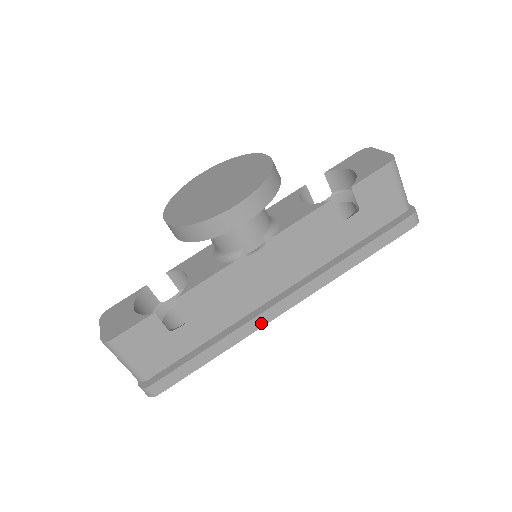
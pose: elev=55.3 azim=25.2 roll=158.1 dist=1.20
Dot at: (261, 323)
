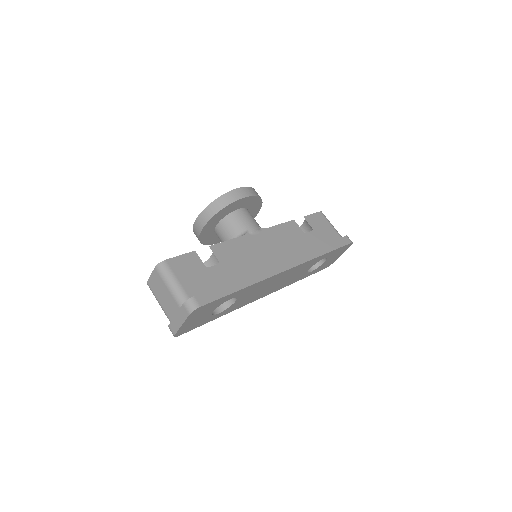
Dot at: (271, 273)
